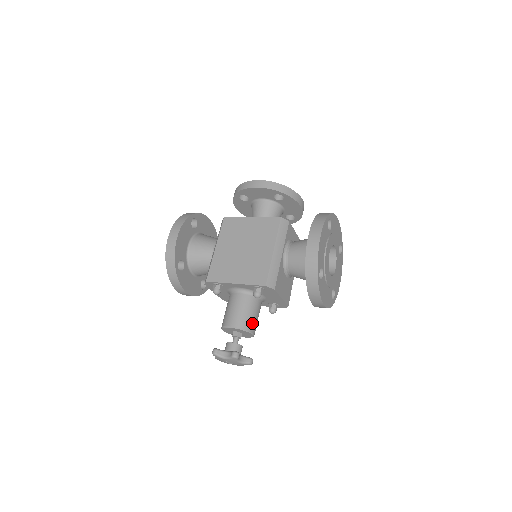
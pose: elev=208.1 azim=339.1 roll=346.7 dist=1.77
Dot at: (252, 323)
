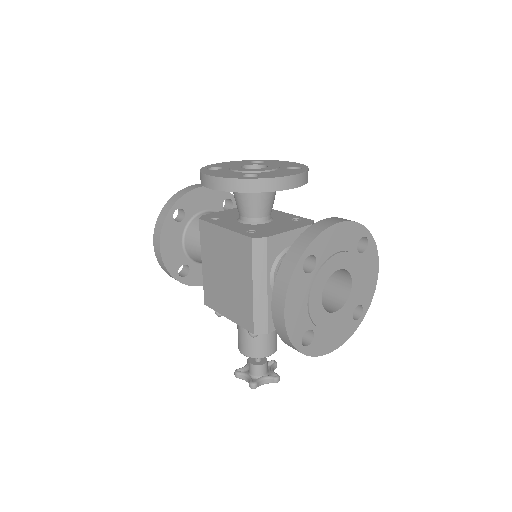
Dot at: (265, 348)
